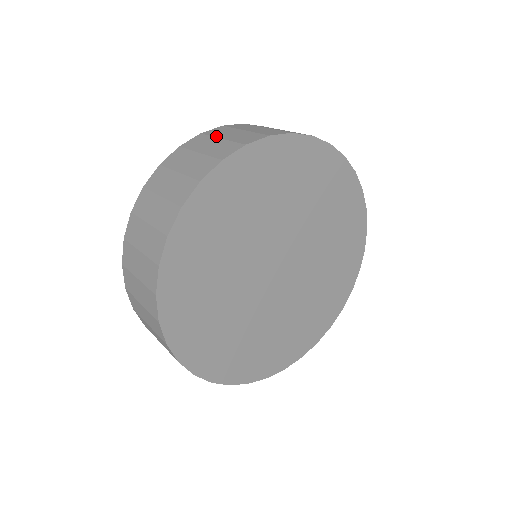
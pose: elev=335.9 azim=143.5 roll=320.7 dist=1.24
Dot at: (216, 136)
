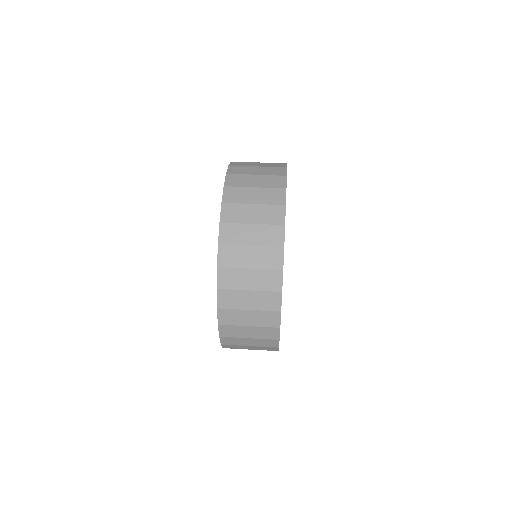
Dot at: (244, 203)
